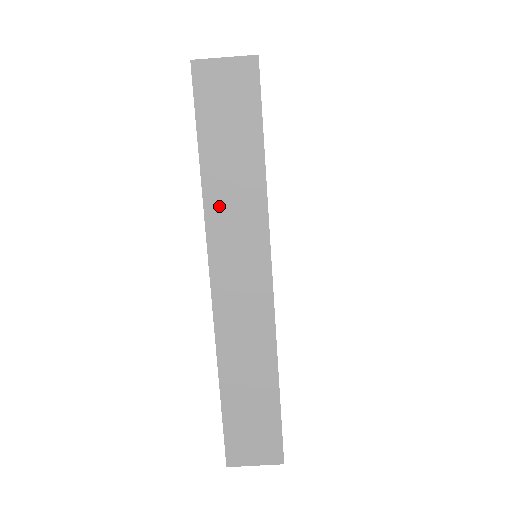
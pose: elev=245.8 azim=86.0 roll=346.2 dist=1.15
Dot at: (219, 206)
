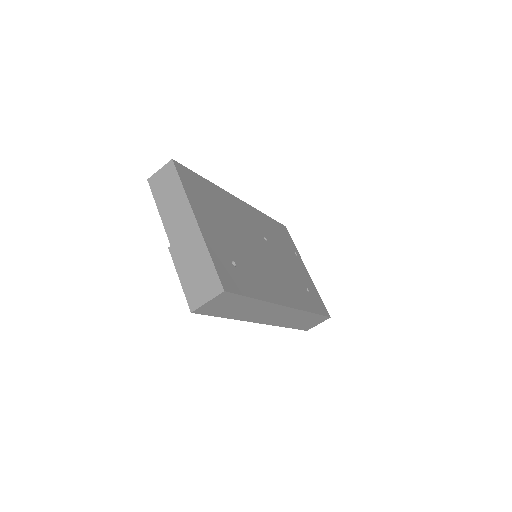
Dot at: (247, 316)
